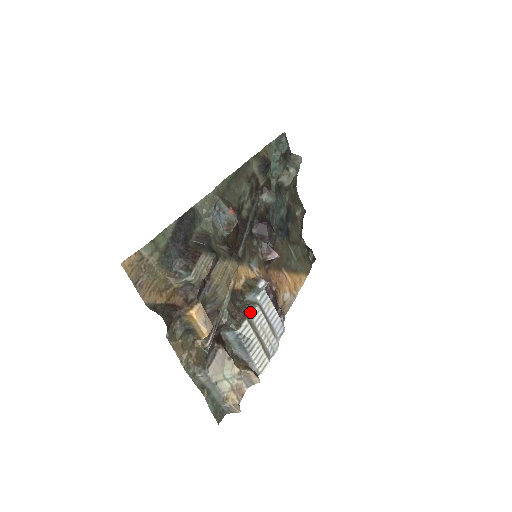
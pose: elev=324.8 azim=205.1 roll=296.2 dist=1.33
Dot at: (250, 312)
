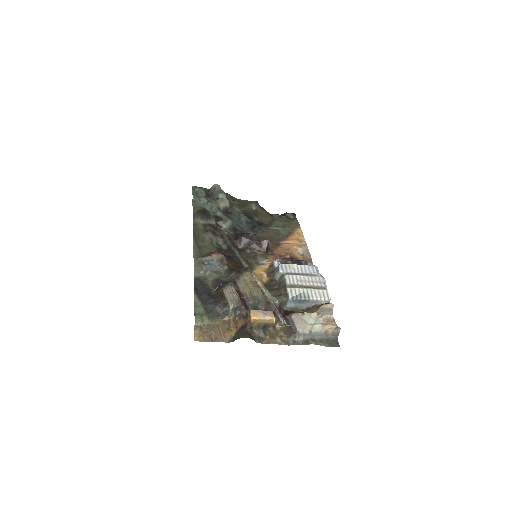
Dot at: (285, 283)
